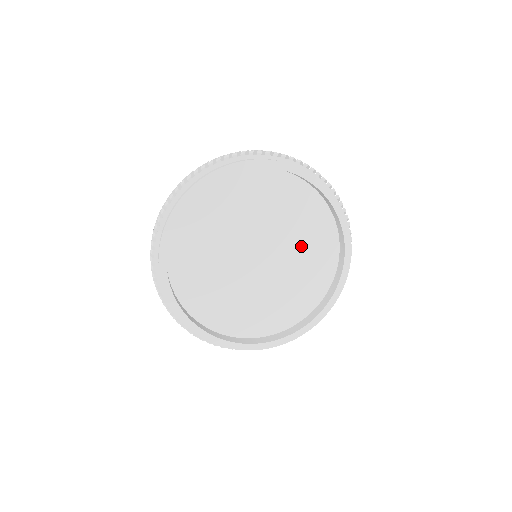
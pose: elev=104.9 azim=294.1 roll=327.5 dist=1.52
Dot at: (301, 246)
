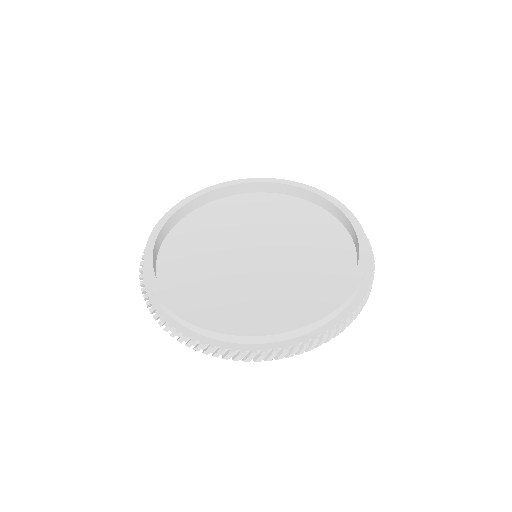
Dot at: (306, 269)
